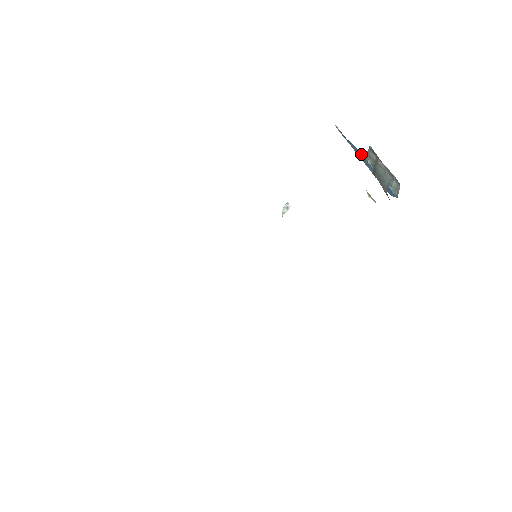
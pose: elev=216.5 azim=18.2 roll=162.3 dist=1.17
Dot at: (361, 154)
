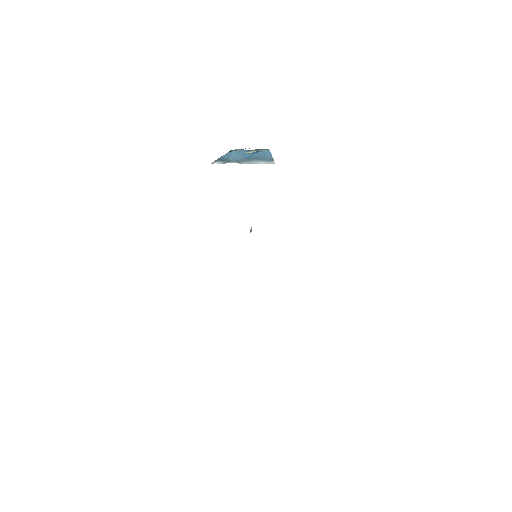
Dot at: (234, 153)
